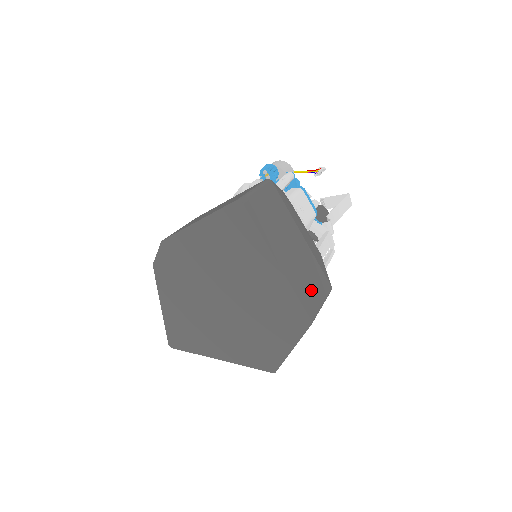
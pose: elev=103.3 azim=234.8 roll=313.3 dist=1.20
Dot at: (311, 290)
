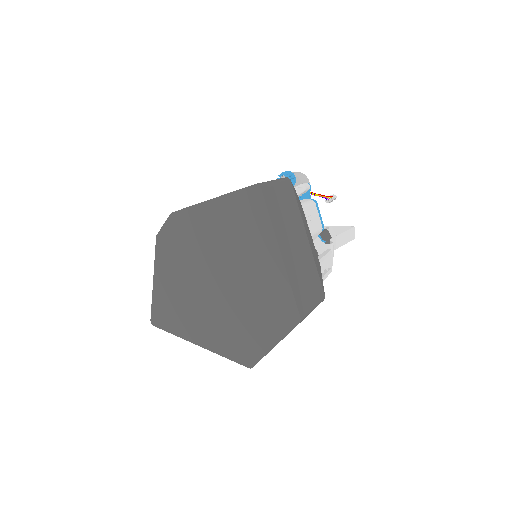
Dot at: (306, 291)
